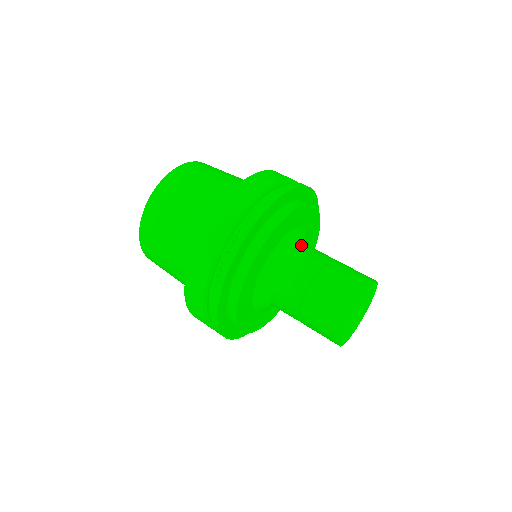
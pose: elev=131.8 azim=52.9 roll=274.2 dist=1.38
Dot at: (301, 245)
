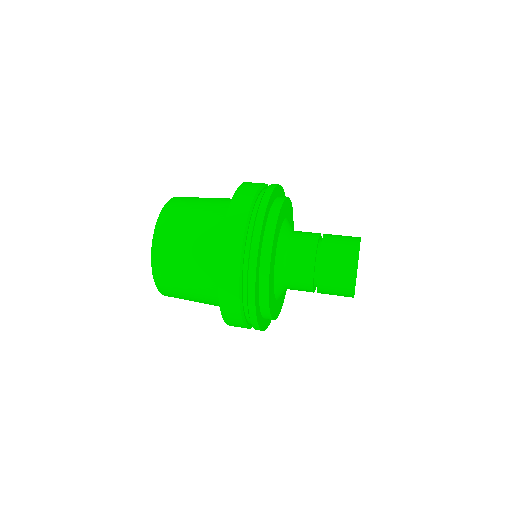
Dot at: (292, 233)
